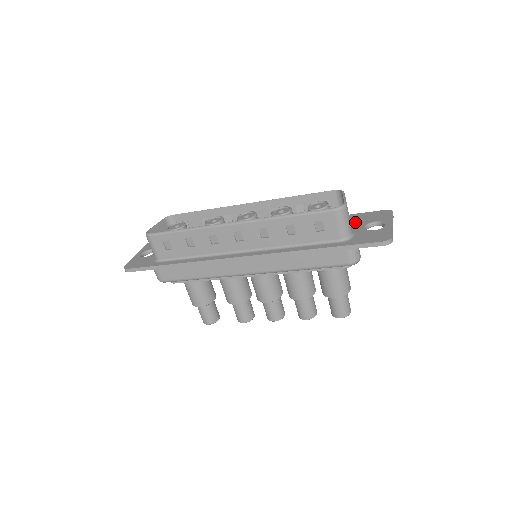
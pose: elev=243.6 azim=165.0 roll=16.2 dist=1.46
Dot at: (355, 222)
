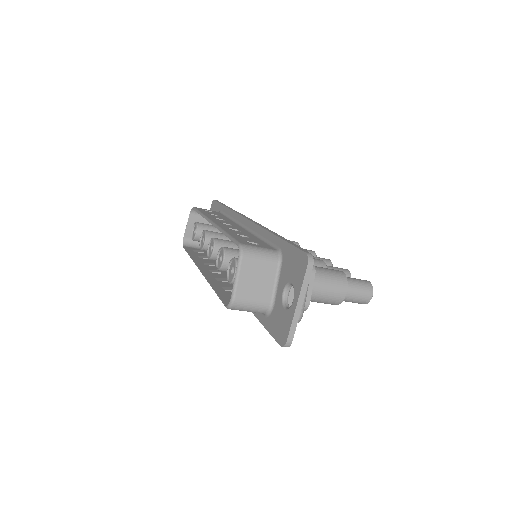
Dot at: (281, 271)
